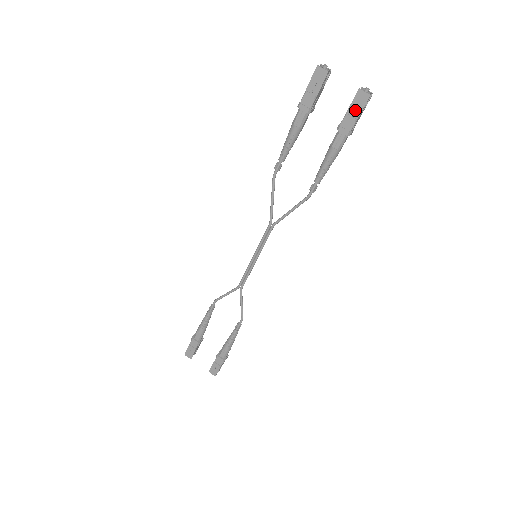
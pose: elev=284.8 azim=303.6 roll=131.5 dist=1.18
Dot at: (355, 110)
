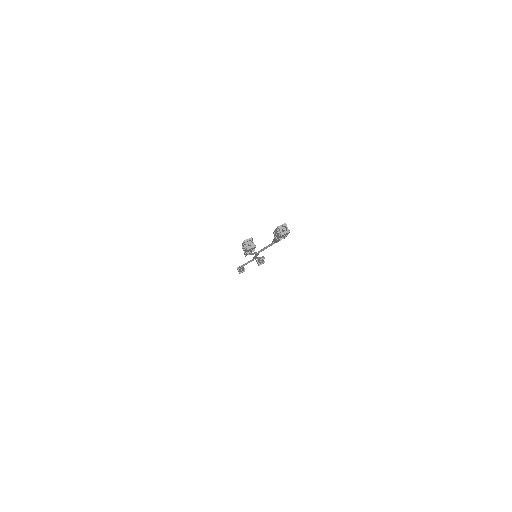
Dot at: (284, 236)
